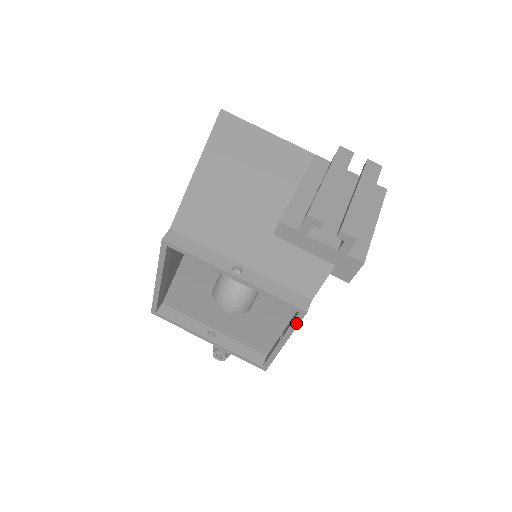
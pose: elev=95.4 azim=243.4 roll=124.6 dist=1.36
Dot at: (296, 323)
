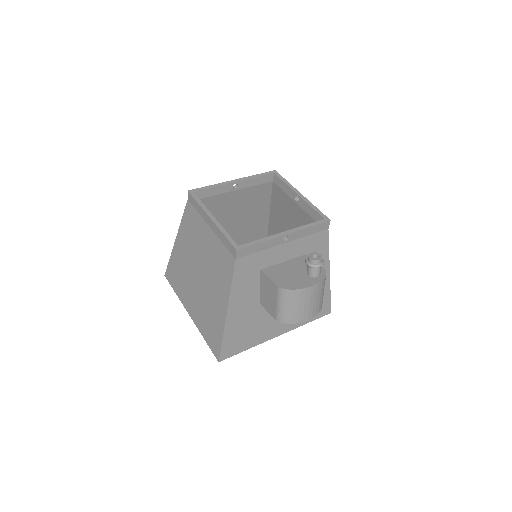
Dot at: (282, 178)
